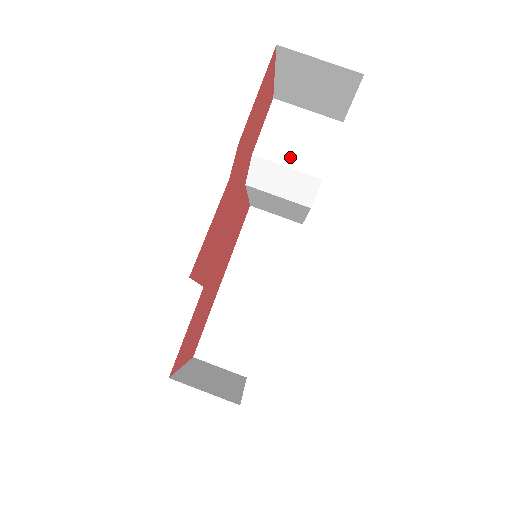
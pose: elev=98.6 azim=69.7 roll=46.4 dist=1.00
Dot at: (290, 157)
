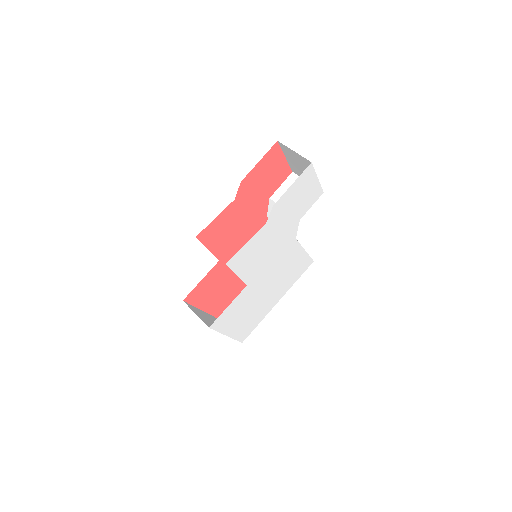
Dot at: occluded
